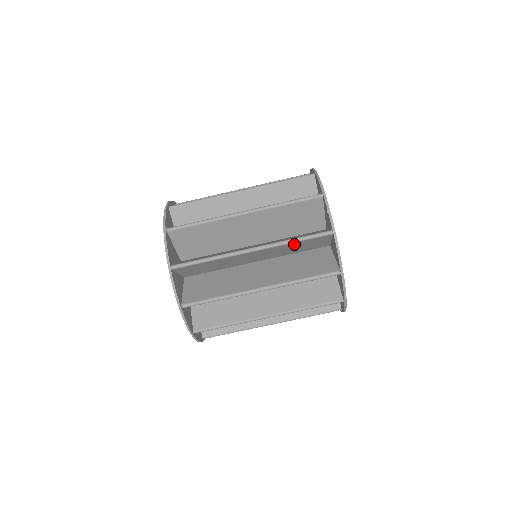
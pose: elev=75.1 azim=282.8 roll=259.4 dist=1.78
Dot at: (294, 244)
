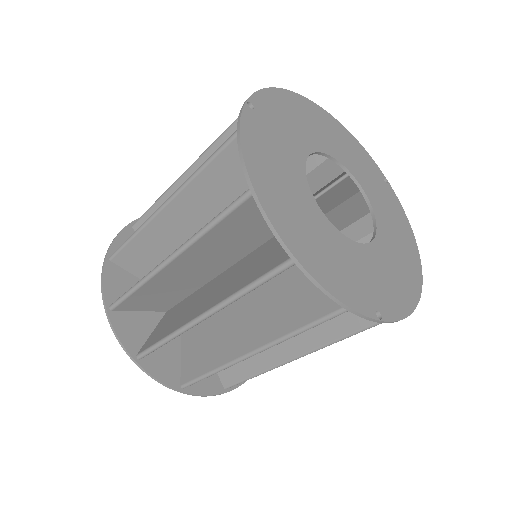
Dot at: occluded
